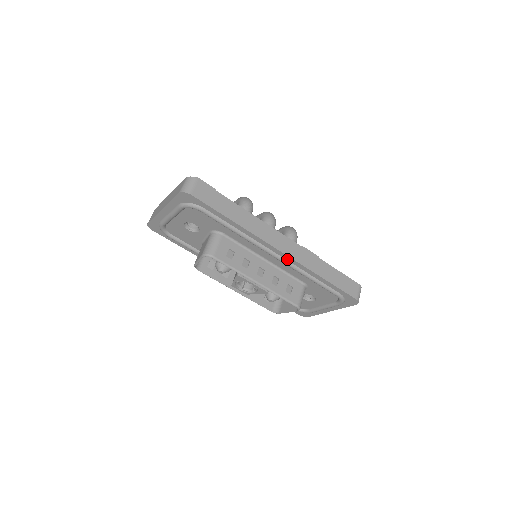
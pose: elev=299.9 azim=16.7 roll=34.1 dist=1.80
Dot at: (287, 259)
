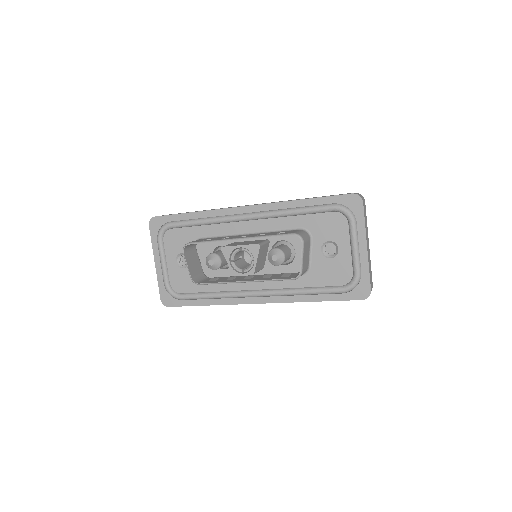
Dot at: (258, 210)
